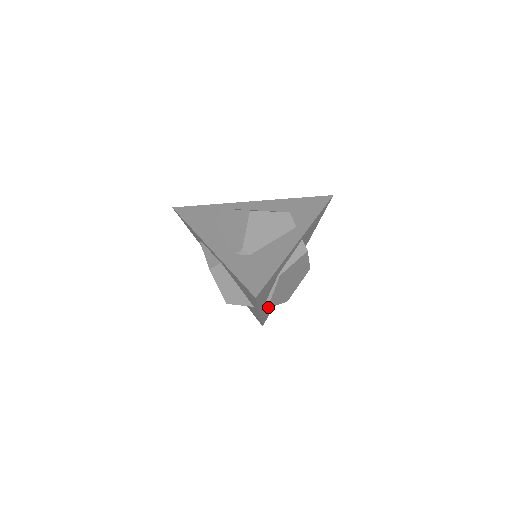
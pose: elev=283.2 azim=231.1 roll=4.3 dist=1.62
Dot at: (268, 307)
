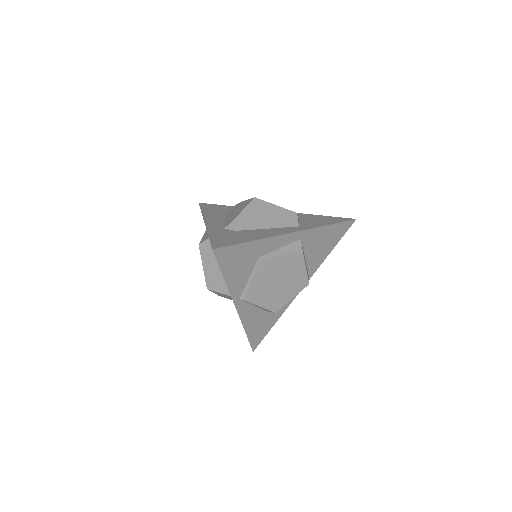
Dot at: (245, 299)
